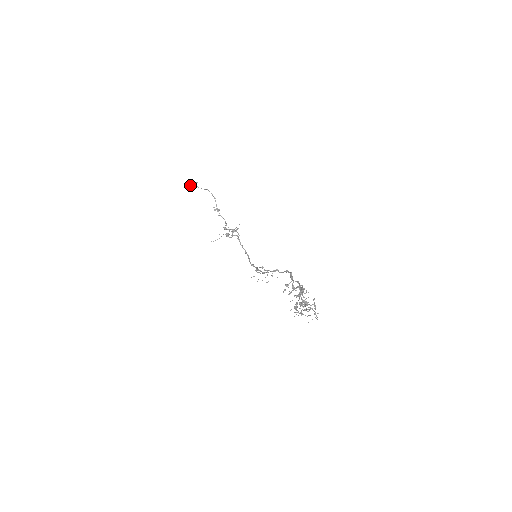
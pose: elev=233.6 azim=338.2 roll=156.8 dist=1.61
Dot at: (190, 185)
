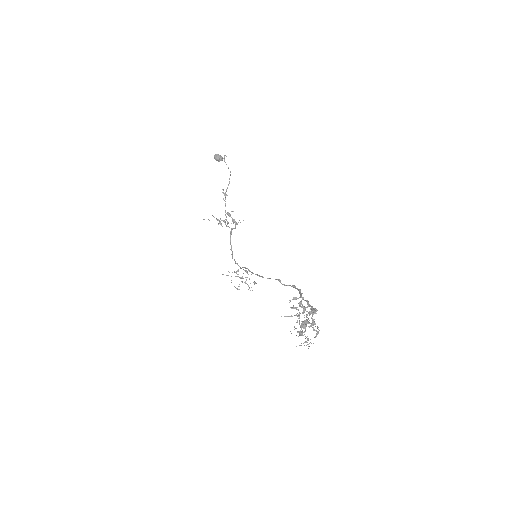
Dot at: (217, 154)
